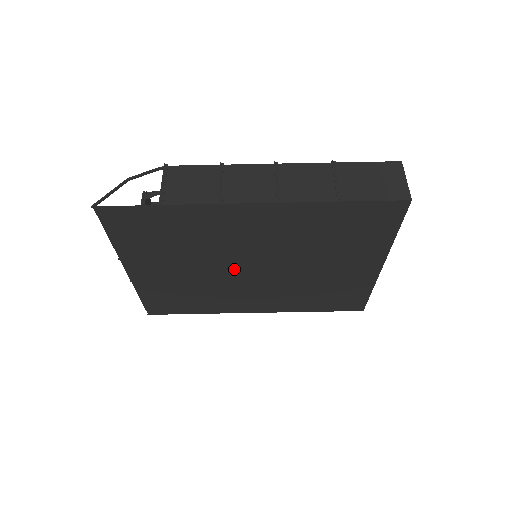
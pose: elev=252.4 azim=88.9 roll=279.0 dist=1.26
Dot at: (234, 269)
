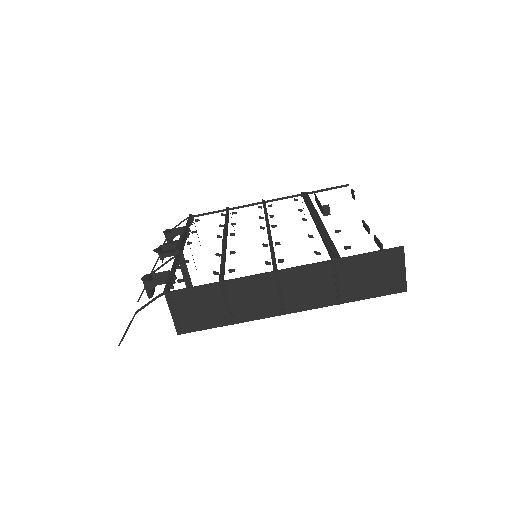
Dot at: occluded
